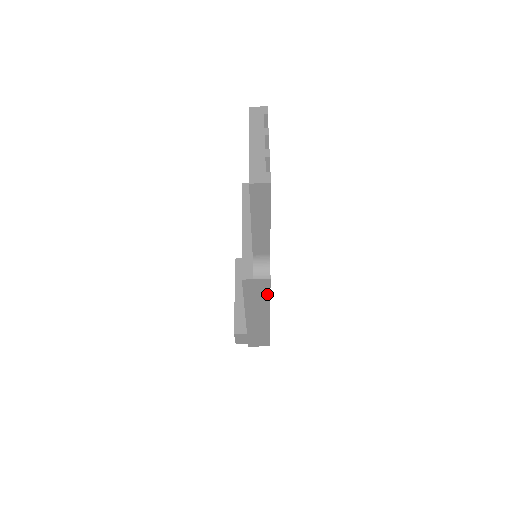
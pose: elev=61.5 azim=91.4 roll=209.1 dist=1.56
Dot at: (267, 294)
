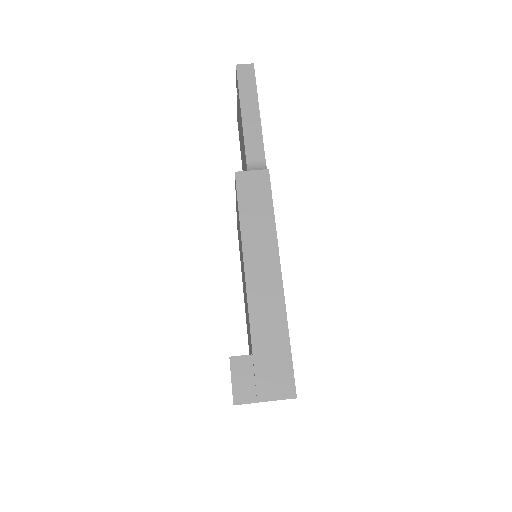
Dot at: (269, 206)
